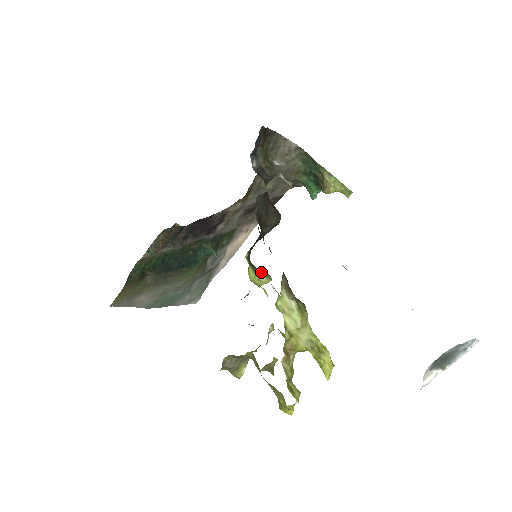
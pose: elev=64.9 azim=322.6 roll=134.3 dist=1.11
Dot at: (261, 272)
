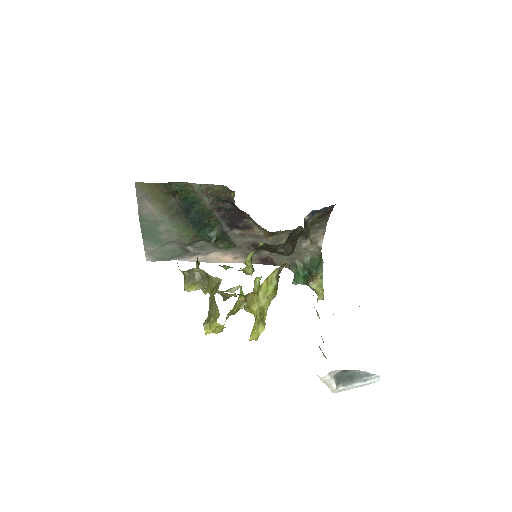
Dot at: occluded
